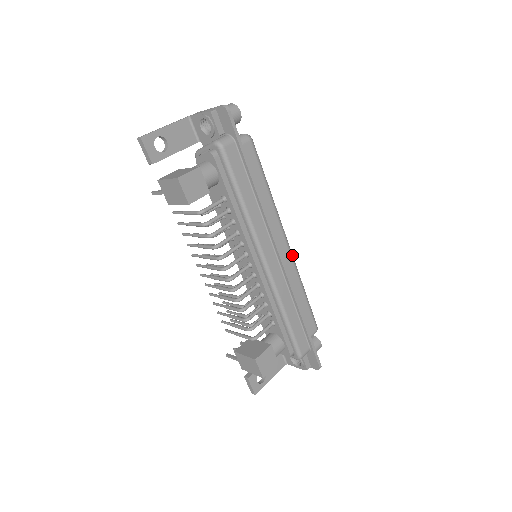
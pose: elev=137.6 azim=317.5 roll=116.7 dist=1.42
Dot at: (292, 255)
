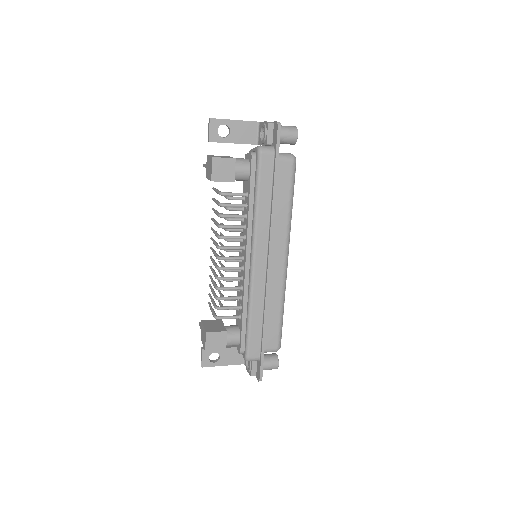
Dot at: (286, 273)
